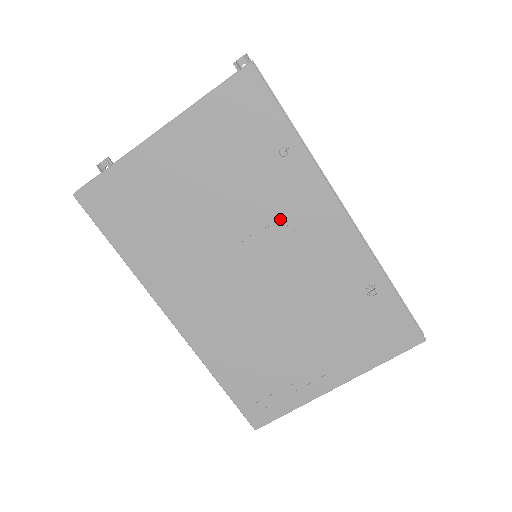
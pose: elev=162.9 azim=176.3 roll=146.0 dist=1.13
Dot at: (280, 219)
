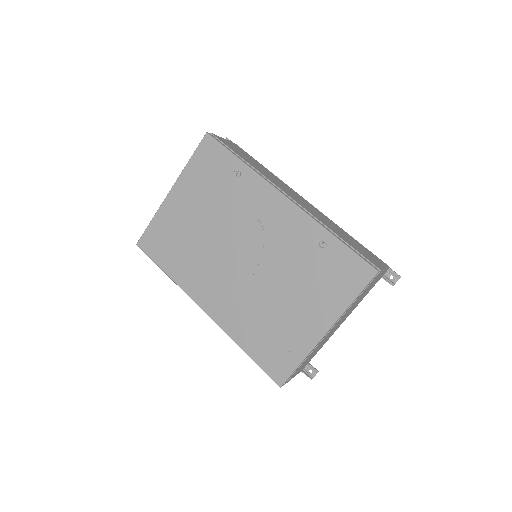
Dot at: (248, 216)
